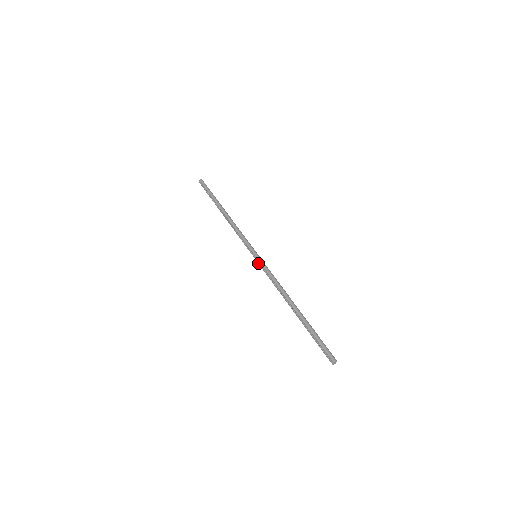
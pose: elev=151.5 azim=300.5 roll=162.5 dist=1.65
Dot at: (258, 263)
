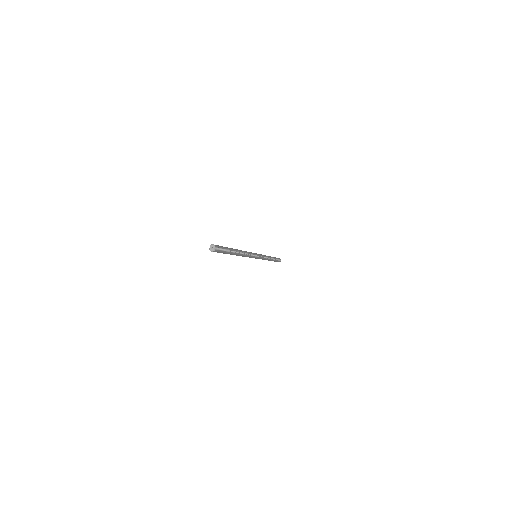
Dot at: occluded
